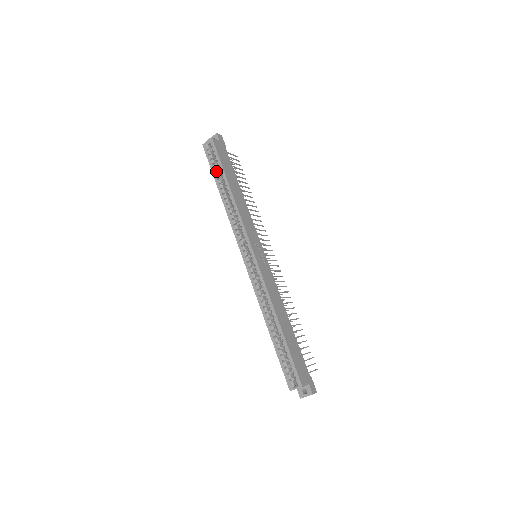
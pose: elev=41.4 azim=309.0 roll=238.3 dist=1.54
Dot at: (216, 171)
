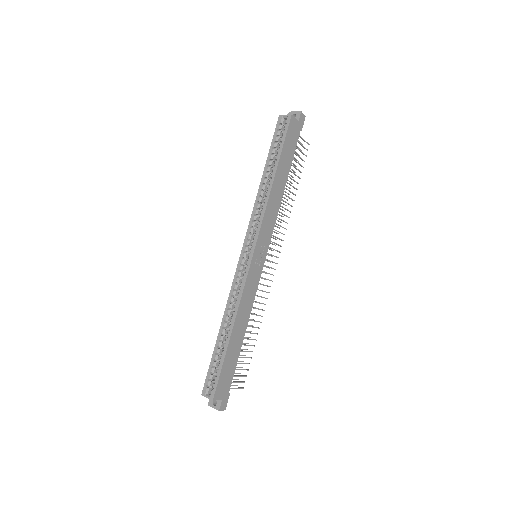
Dot at: (274, 151)
